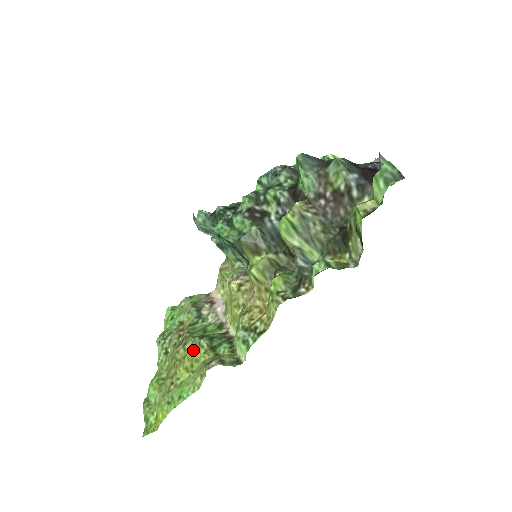
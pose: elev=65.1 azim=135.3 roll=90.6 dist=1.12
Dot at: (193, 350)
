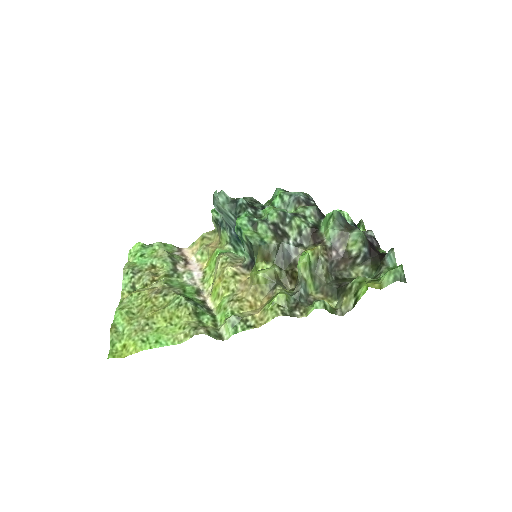
Dot at: (177, 306)
